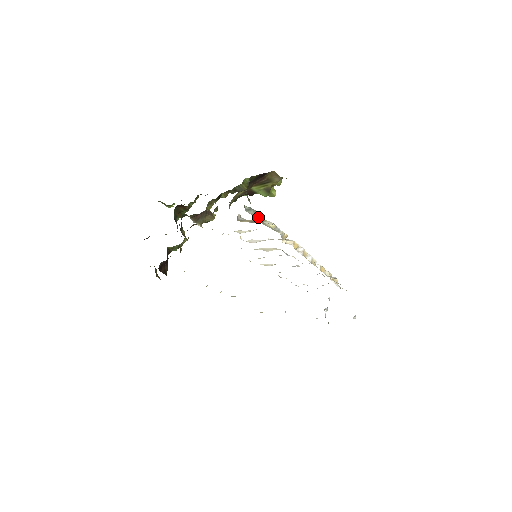
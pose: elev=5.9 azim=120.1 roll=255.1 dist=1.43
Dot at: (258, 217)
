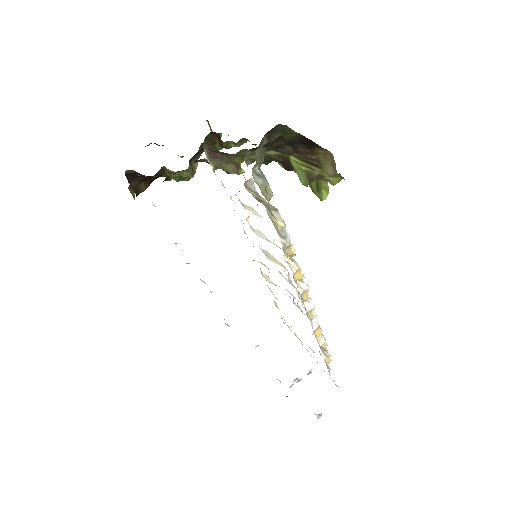
Dot at: (263, 194)
